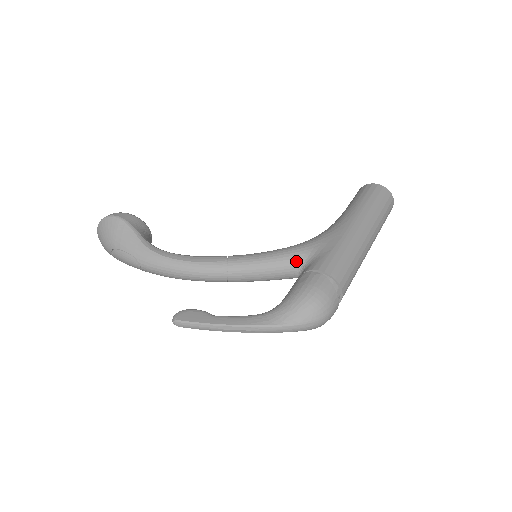
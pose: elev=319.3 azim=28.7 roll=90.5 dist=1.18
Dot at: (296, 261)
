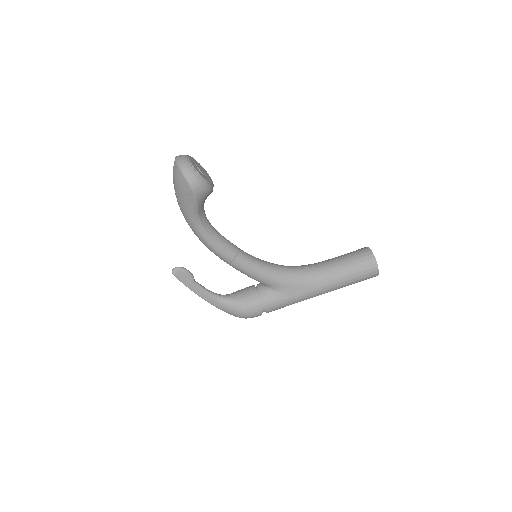
Dot at: (266, 285)
